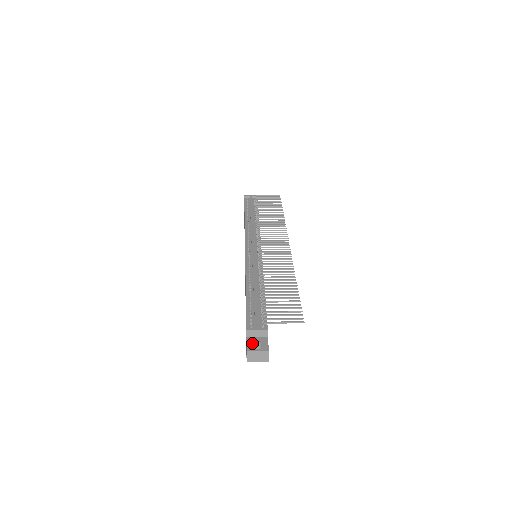
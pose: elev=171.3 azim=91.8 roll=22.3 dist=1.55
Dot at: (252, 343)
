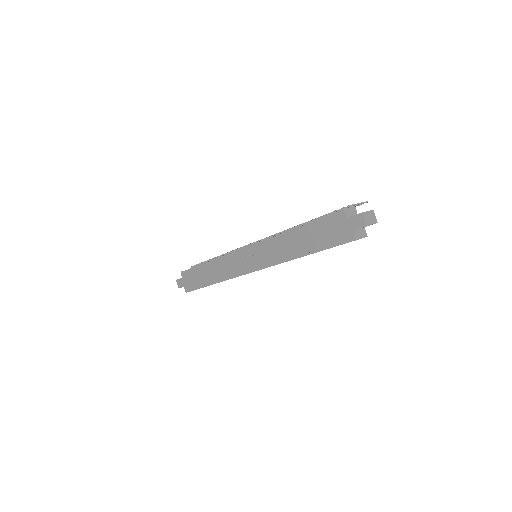
Dot at: (356, 215)
